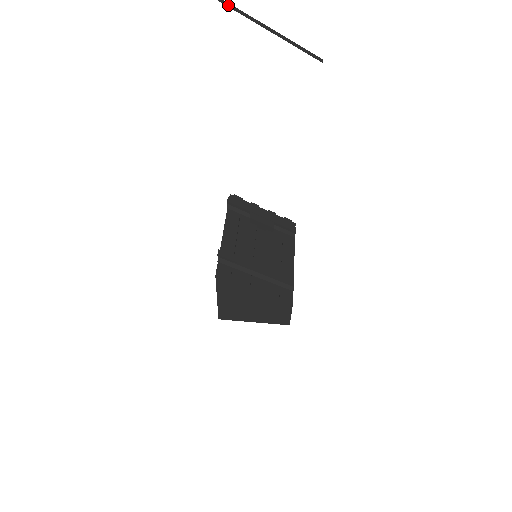
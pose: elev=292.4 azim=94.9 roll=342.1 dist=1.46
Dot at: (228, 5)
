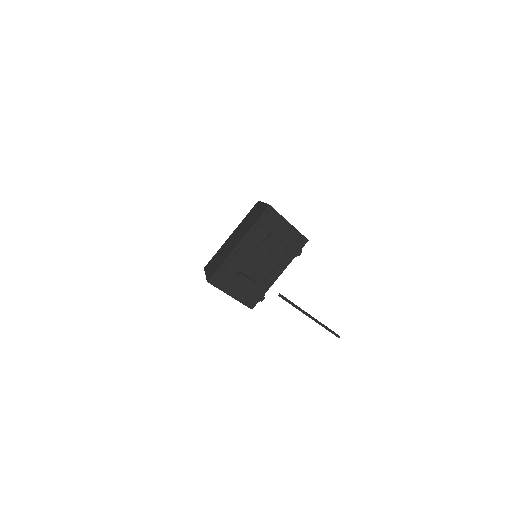
Dot at: (287, 301)
